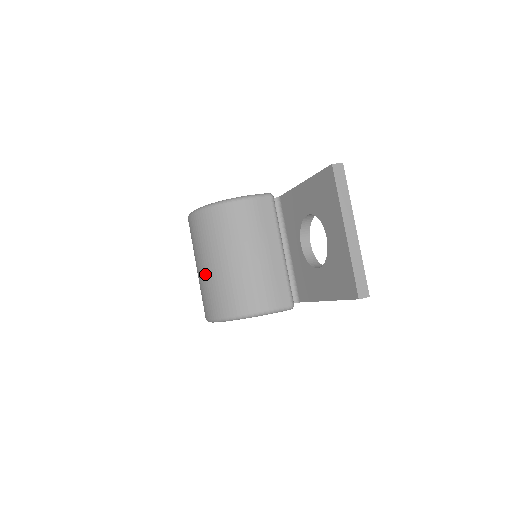
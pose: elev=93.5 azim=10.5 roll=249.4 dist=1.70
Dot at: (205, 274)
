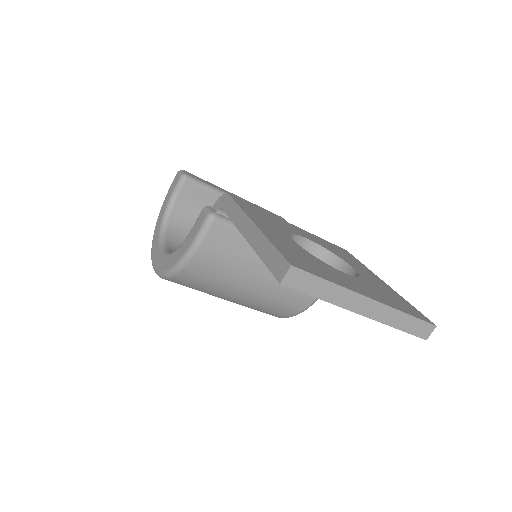
Dot at: occluded
